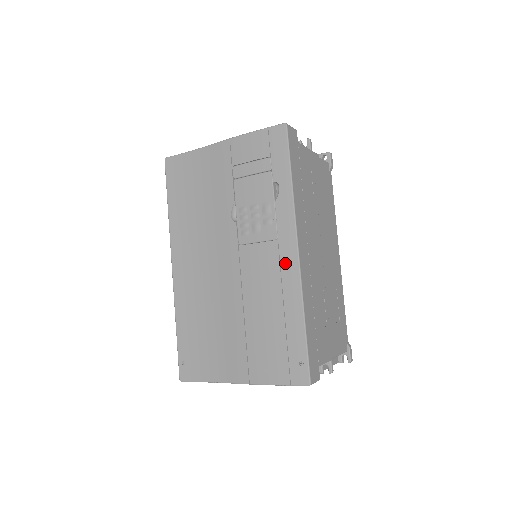
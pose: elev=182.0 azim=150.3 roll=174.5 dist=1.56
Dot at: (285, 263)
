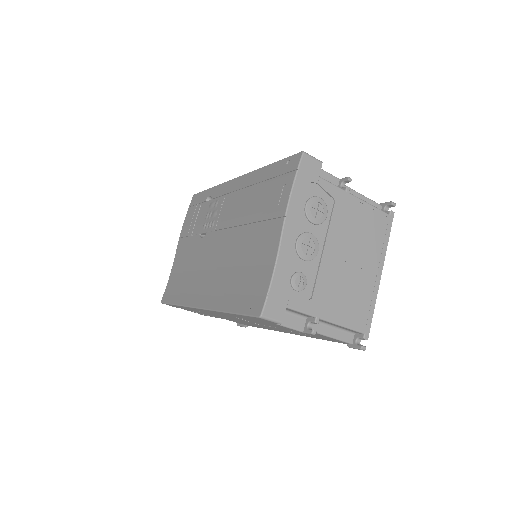
Dot at: (237, 187)
